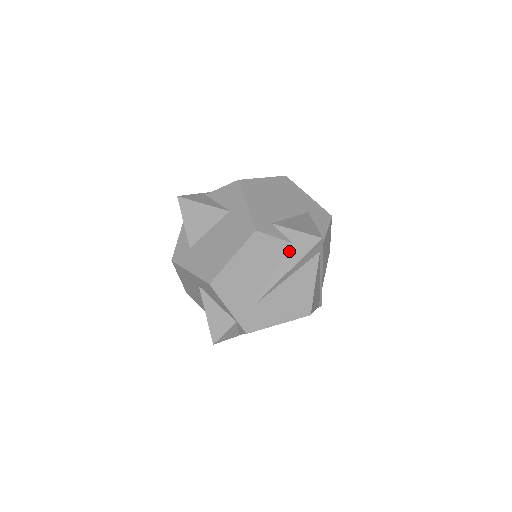
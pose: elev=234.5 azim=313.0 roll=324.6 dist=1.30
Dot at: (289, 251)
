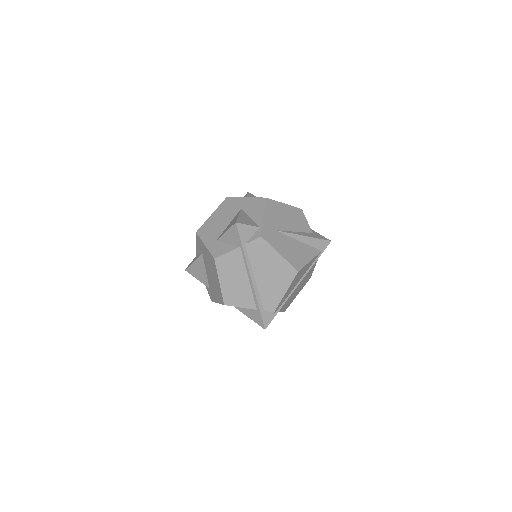
Dot at: (309, 233)
